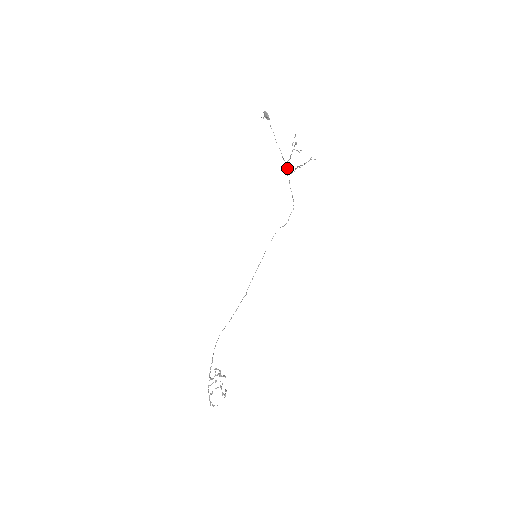
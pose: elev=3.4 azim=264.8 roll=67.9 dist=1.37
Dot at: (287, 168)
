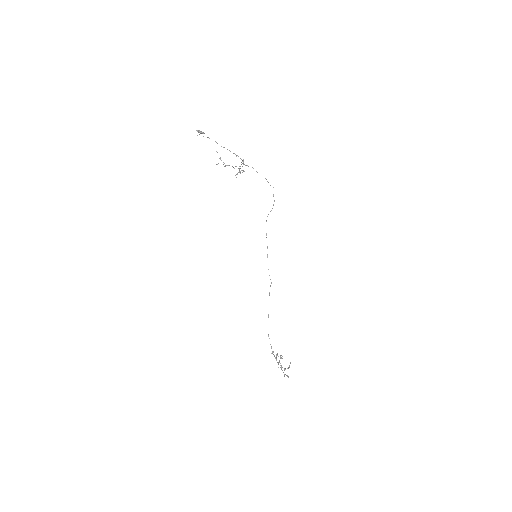
Dot at: (239, 169)
